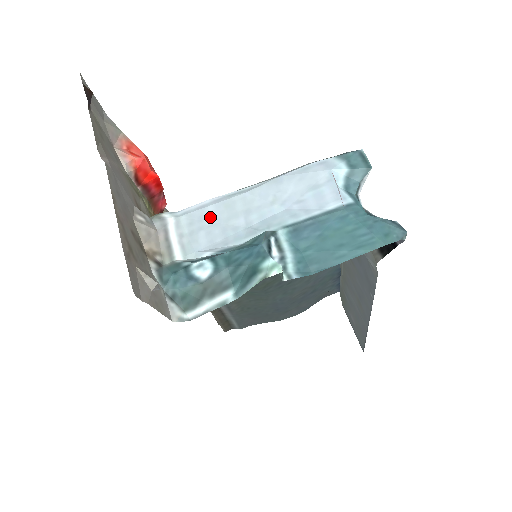
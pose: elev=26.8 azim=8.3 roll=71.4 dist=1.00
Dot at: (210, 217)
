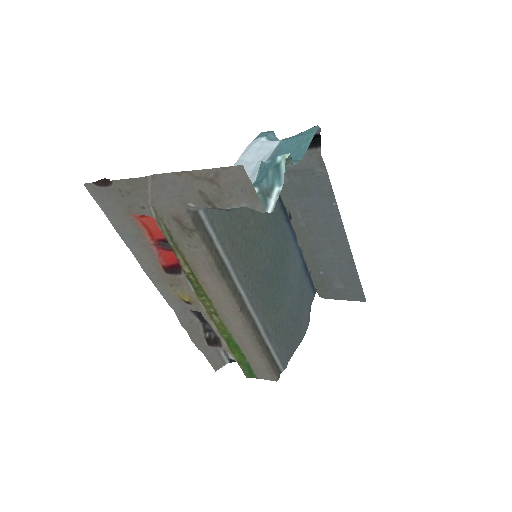
Dot at: occluded
